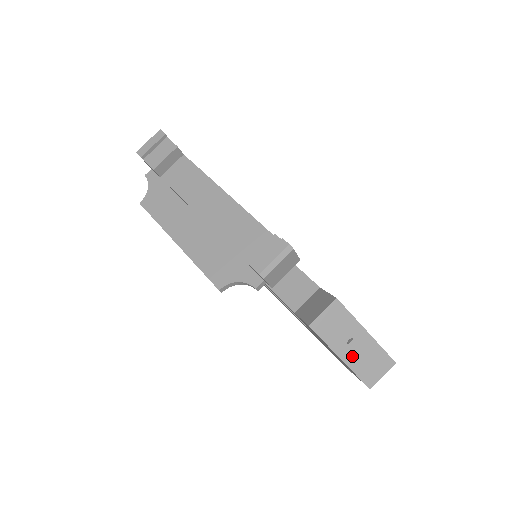
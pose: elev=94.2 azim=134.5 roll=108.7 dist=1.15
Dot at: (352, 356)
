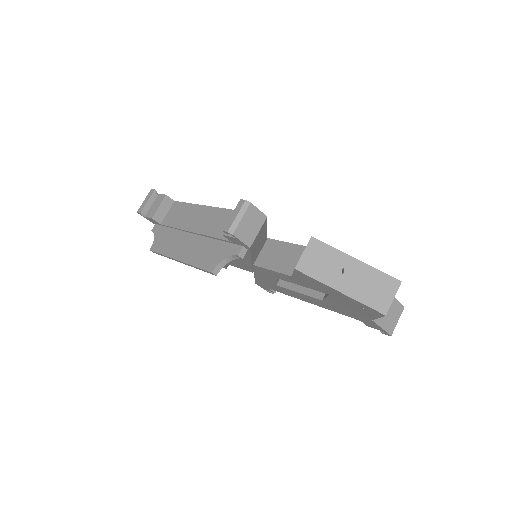
Dot at: (351, 286)
